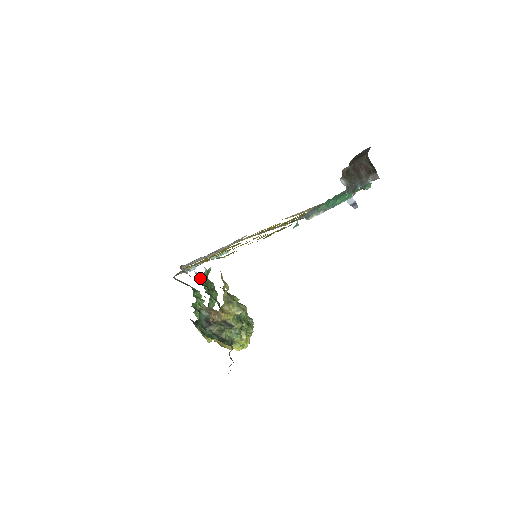
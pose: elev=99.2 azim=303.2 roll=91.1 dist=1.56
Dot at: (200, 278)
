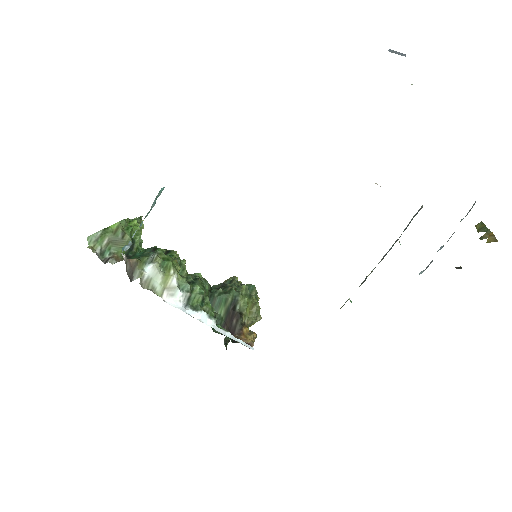
Dot at: (159, 264)
